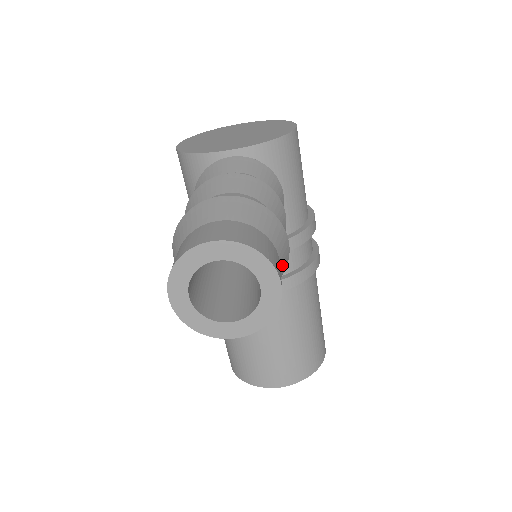
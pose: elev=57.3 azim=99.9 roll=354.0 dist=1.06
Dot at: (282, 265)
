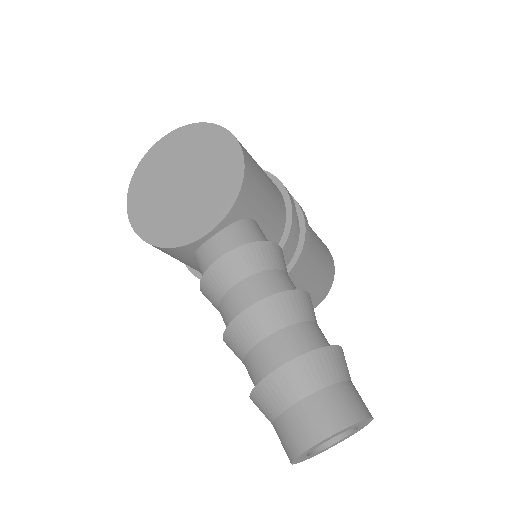
Dot at: (349, 374)
